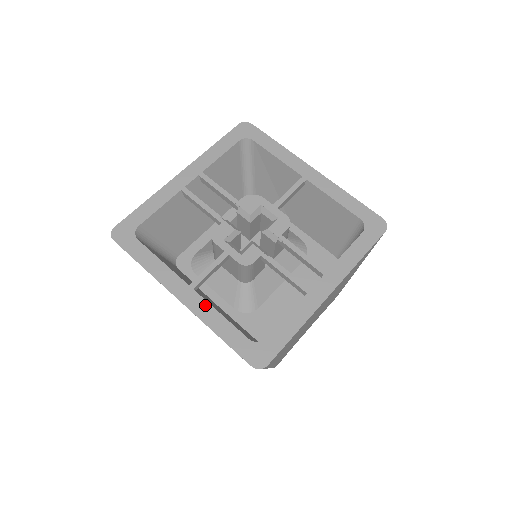
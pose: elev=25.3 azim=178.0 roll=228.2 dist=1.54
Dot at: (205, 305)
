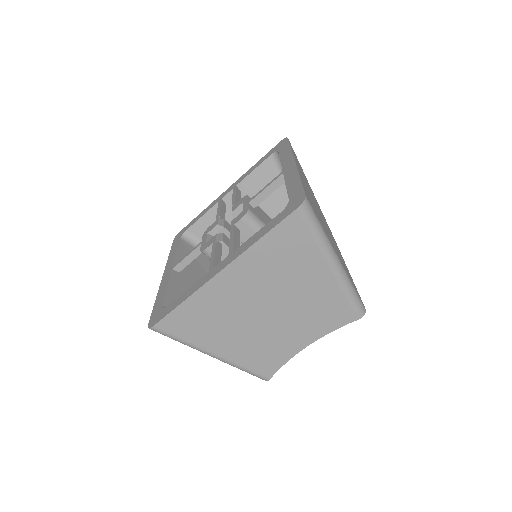
Dot at: (167, 280)
